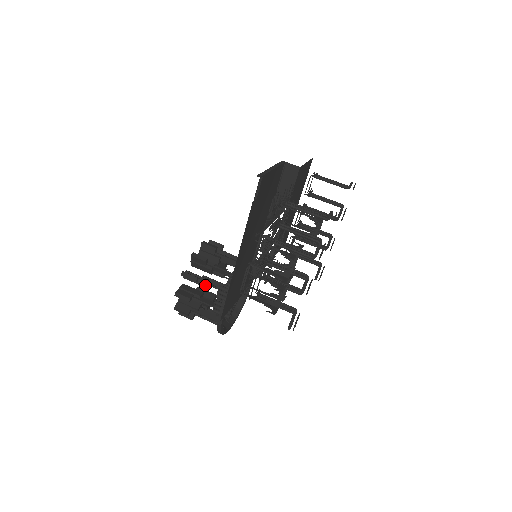
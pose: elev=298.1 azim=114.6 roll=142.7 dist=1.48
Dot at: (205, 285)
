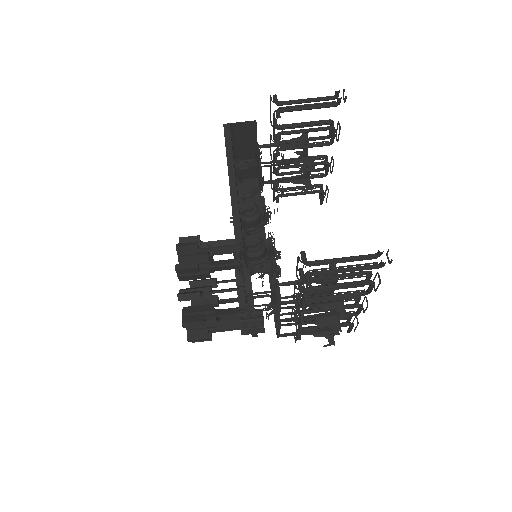
Dot at: (214, 313)
